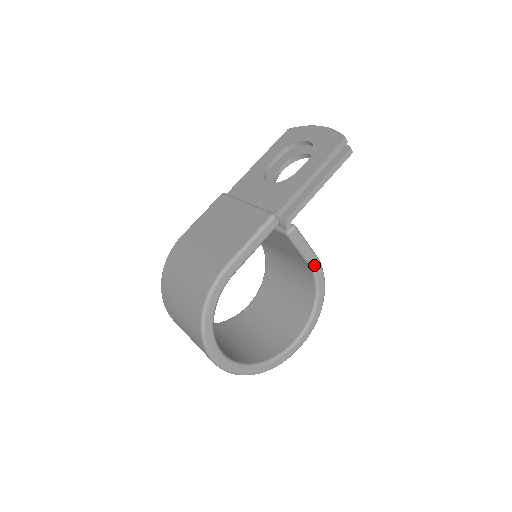
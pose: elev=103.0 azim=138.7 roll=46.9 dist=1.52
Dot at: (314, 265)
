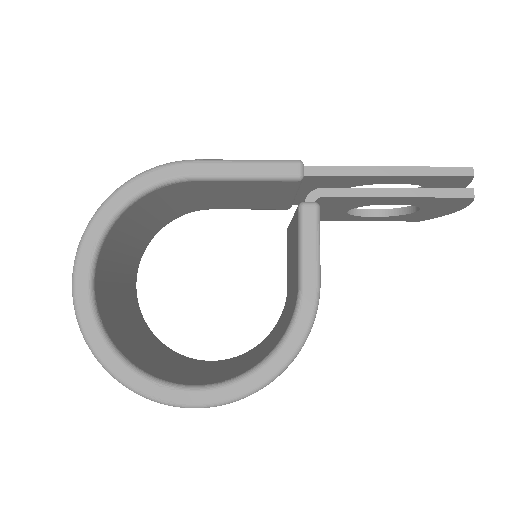
Dot at: (306, 292)
